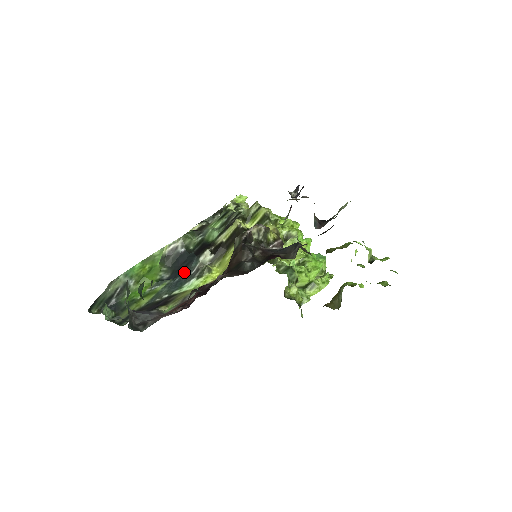
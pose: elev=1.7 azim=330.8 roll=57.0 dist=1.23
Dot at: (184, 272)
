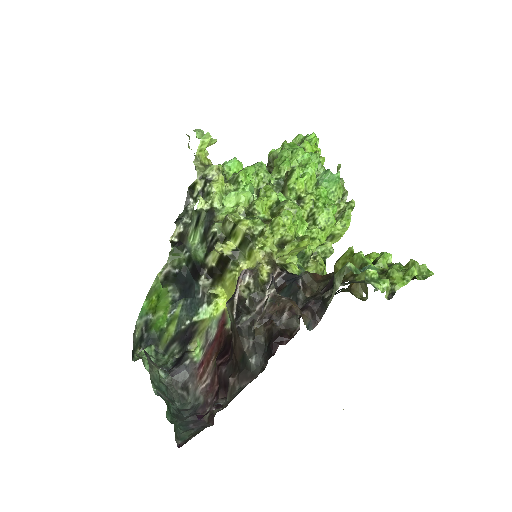
Dot at: (191, 294)
